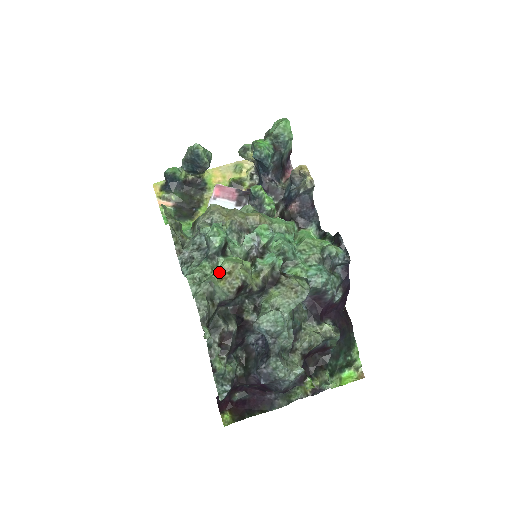
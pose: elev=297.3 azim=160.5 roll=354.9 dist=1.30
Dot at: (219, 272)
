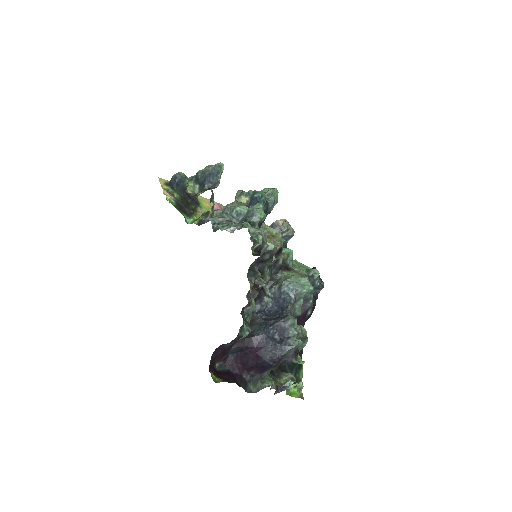
Dot at: occluded
